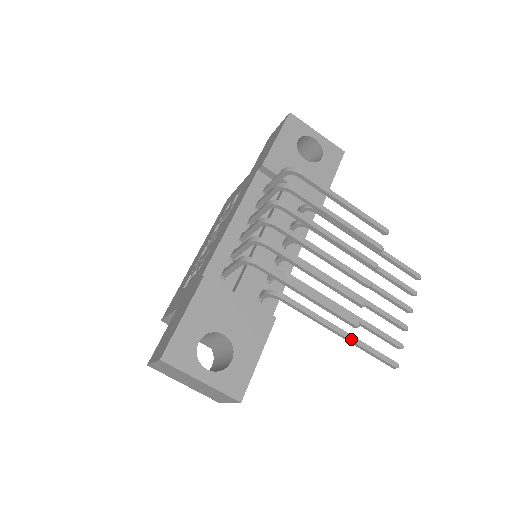
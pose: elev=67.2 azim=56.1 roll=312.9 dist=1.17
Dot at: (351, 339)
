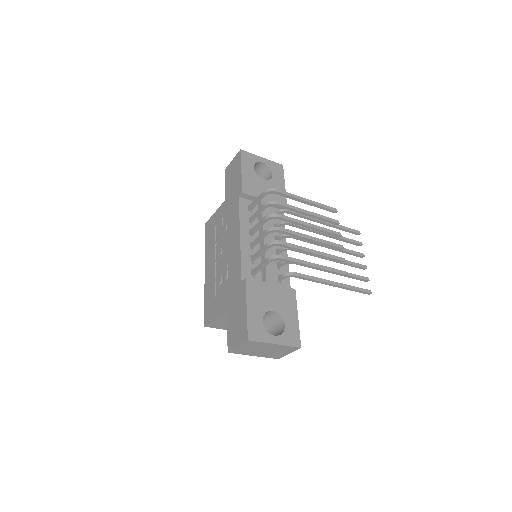
Dot at: (341, 286)
